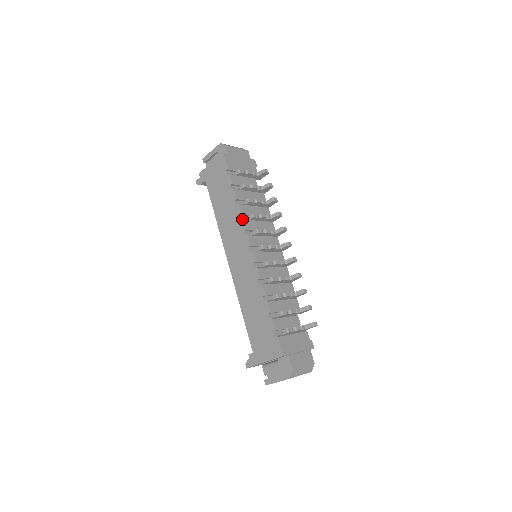
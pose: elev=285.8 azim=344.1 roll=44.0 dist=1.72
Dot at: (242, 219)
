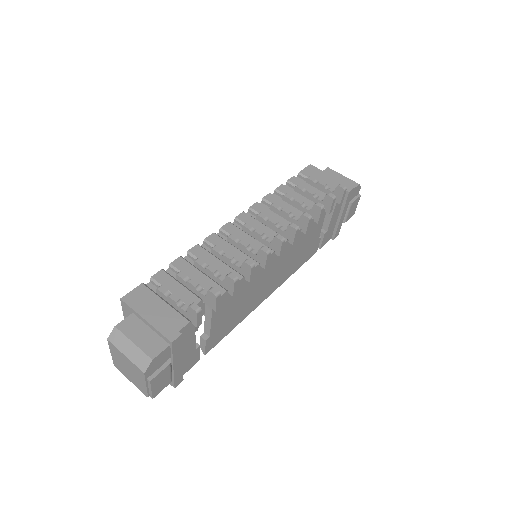
Dot at: (257, 202)
